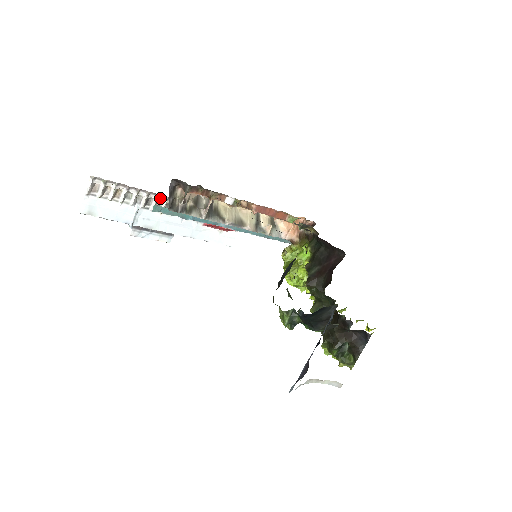
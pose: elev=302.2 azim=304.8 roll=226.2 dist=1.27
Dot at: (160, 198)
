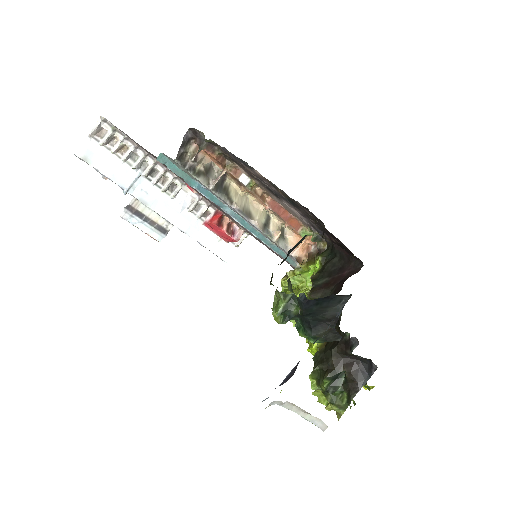
Dot at: (167, 173)
